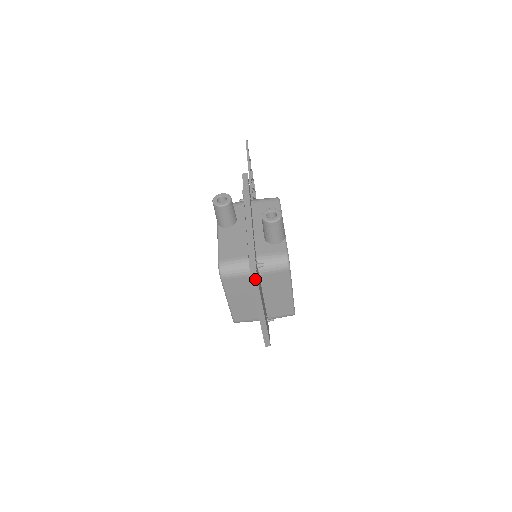
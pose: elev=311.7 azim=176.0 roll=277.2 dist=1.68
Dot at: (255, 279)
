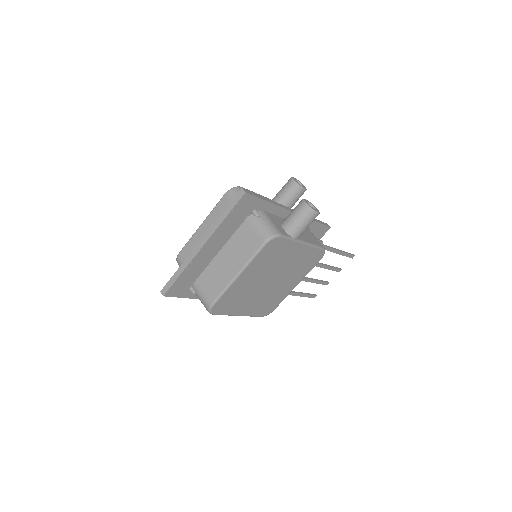
Dot at: (243, 193)
